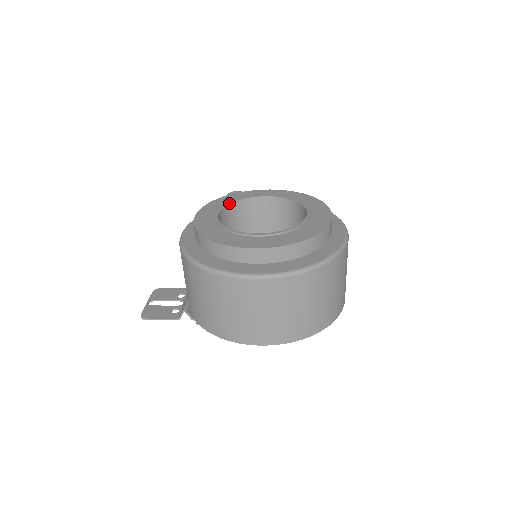
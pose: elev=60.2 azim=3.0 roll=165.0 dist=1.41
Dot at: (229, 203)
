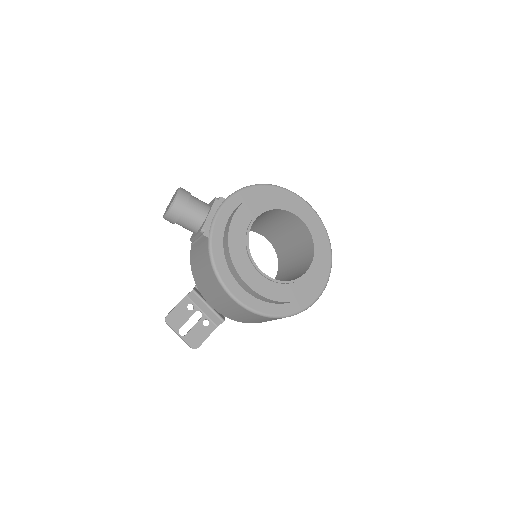
Dot at: (249, 249)
